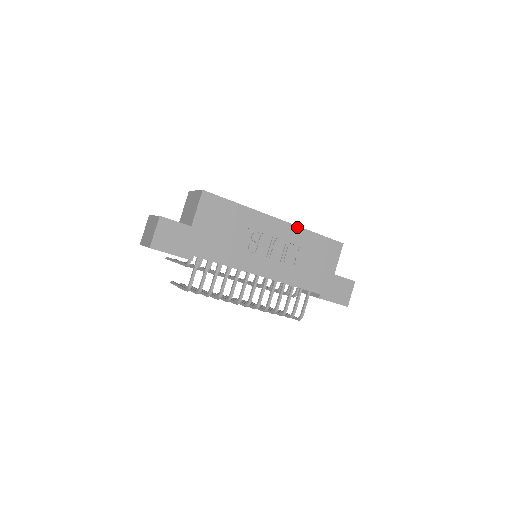
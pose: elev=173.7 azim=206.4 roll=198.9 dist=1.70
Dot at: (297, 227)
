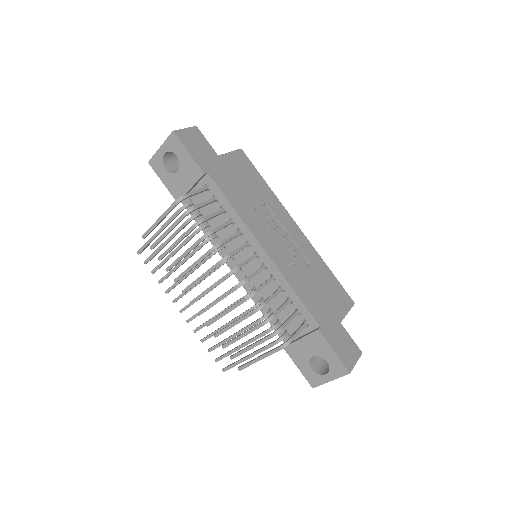
Dot at: (312, 247)
